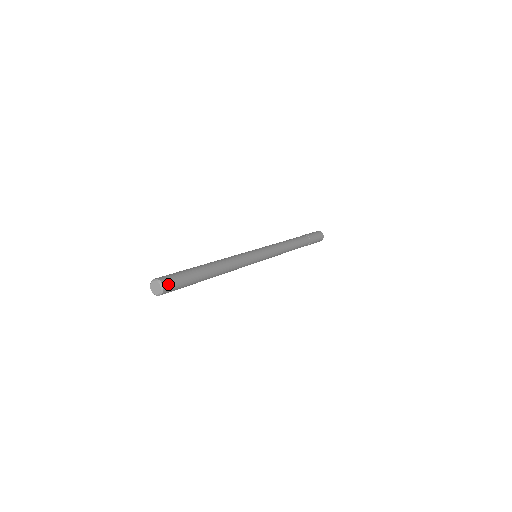
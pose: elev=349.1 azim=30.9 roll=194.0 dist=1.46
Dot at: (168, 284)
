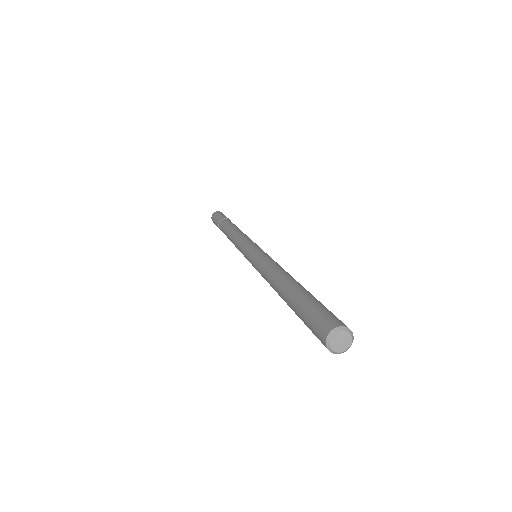
Dot at: occluded
